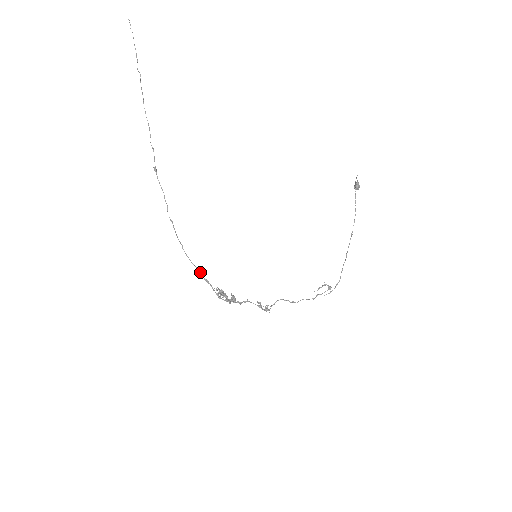
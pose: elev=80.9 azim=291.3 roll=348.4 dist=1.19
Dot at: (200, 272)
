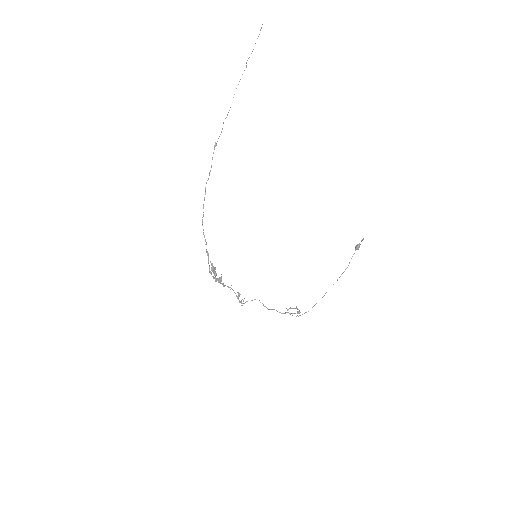
Dot at: (206, 244)
